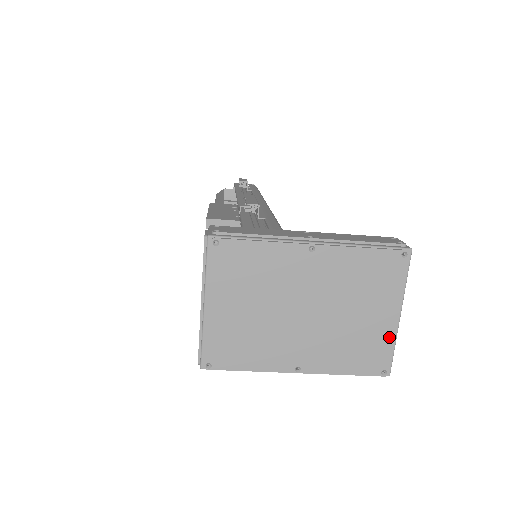
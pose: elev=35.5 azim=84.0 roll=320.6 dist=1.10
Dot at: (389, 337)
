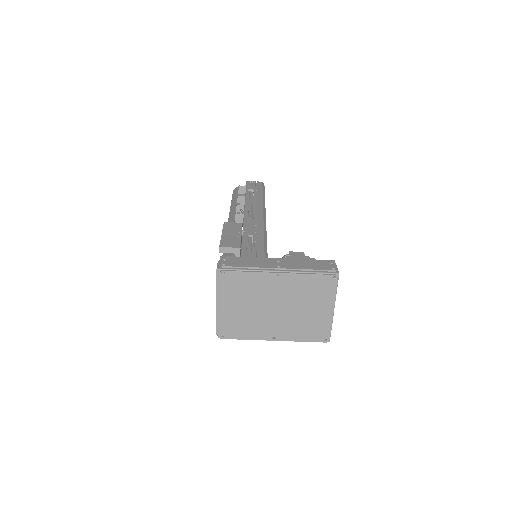
Dot at: (327, 321)
